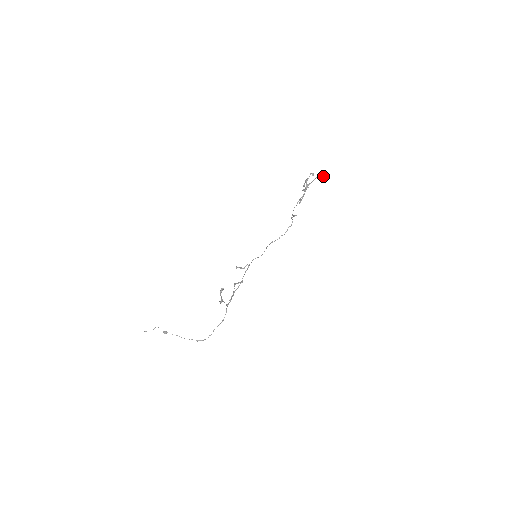
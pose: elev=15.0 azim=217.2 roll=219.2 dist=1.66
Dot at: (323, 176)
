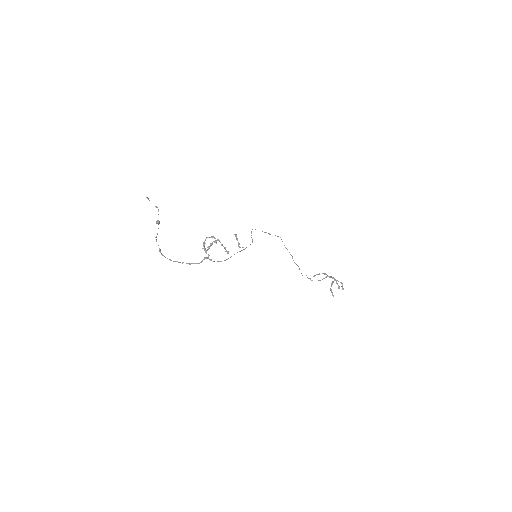
Dot at: occluded
